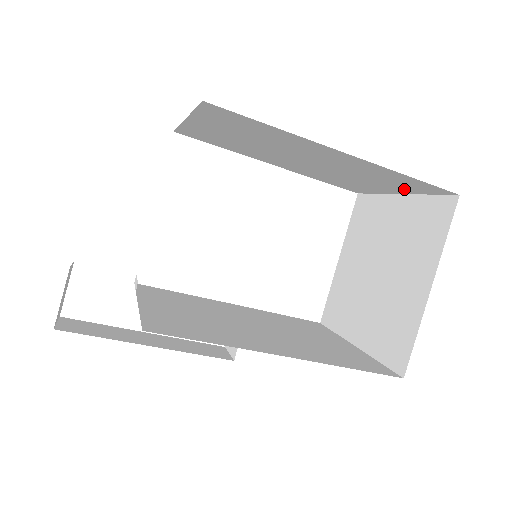
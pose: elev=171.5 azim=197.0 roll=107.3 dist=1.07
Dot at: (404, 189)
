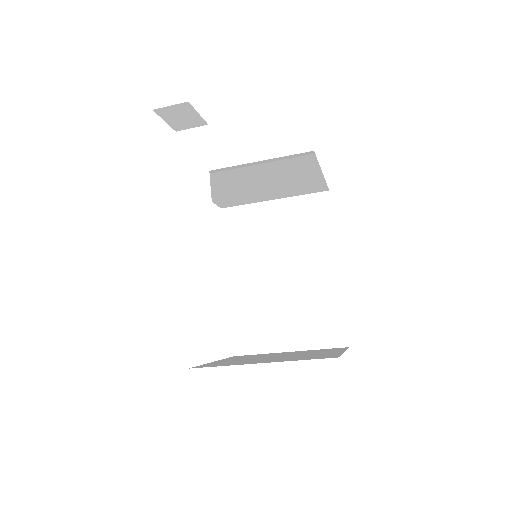
Dot at: (308, 338)
